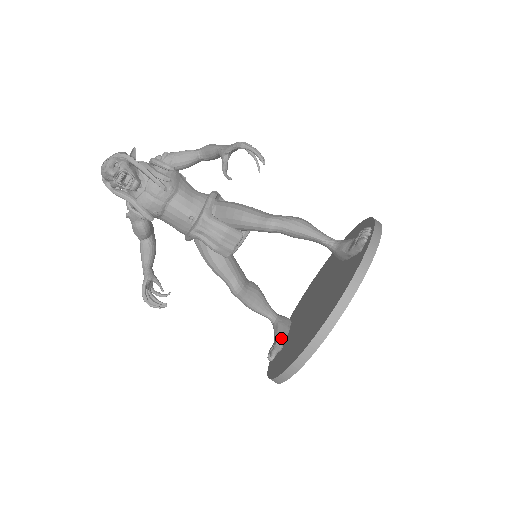
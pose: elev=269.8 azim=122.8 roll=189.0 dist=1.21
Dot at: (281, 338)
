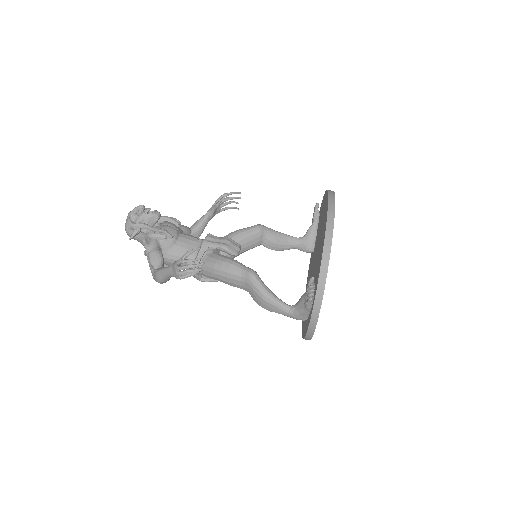
Dot at: occluded
